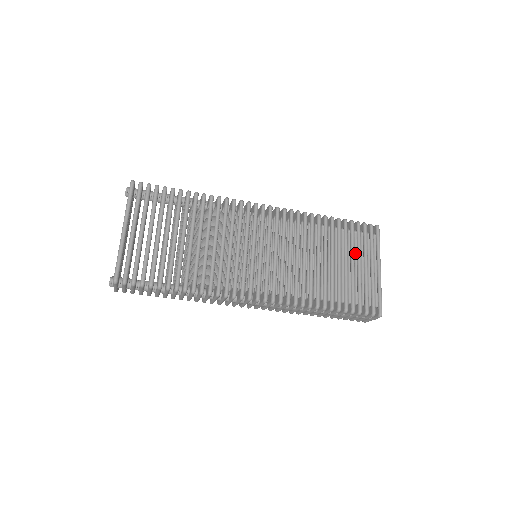
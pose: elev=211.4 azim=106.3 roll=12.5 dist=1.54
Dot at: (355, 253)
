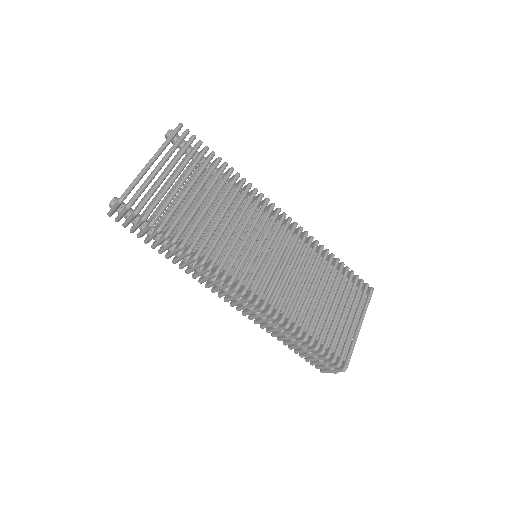
Dot at: (344, 302)
